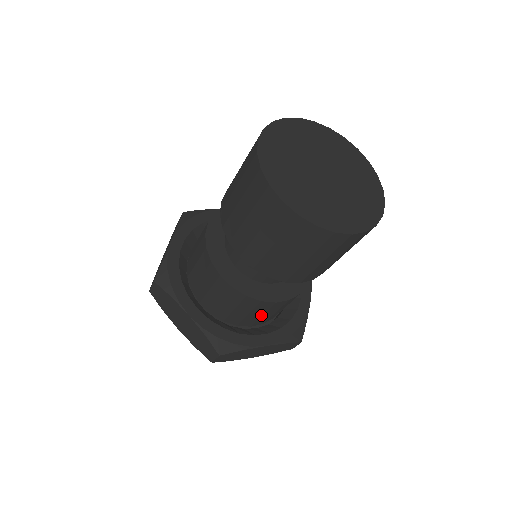
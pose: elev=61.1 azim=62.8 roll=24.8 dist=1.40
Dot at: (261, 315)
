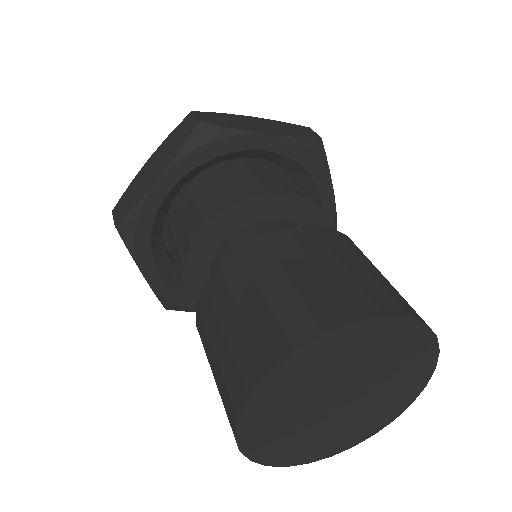
Dot at: occluded
